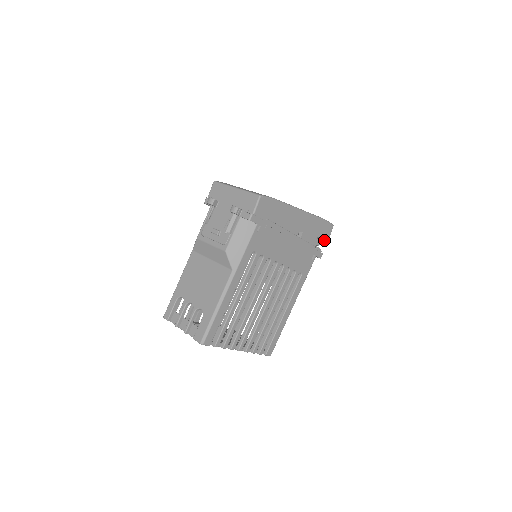
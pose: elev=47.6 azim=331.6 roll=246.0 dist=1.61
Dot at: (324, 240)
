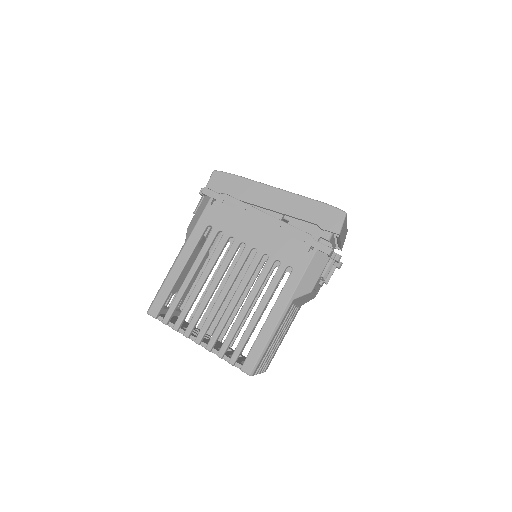
Dot at: (330, 230)
